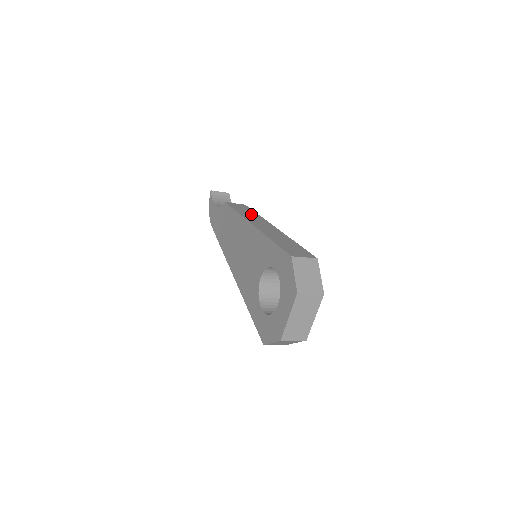
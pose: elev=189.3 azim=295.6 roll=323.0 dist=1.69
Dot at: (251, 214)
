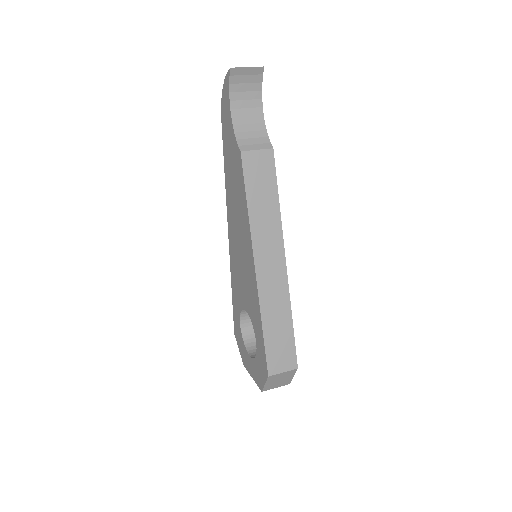
Dot at: (267, 211)
